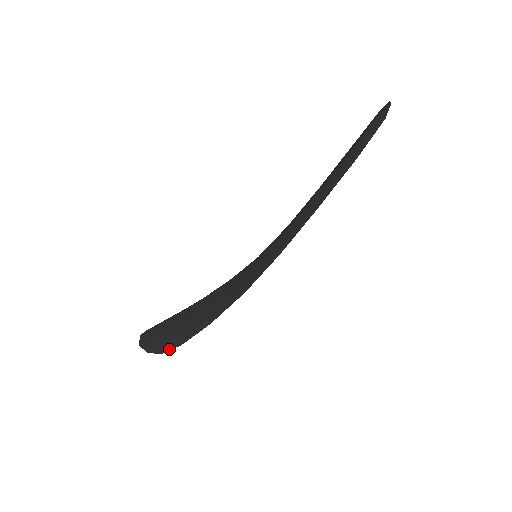
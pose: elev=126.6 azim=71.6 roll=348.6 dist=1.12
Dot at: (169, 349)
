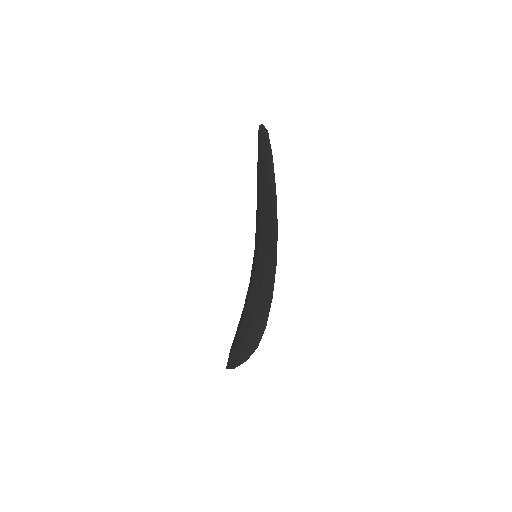
Dot at: (260, 340)
